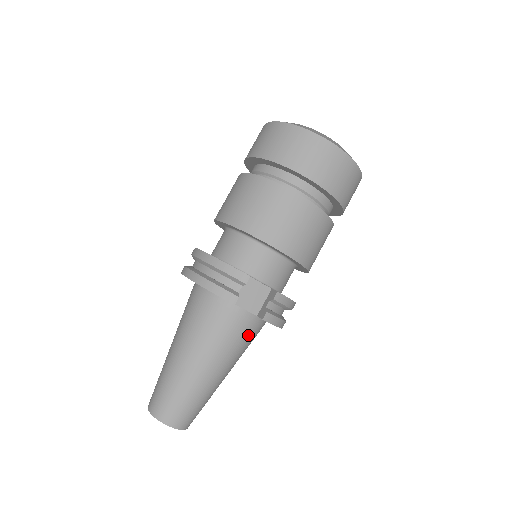
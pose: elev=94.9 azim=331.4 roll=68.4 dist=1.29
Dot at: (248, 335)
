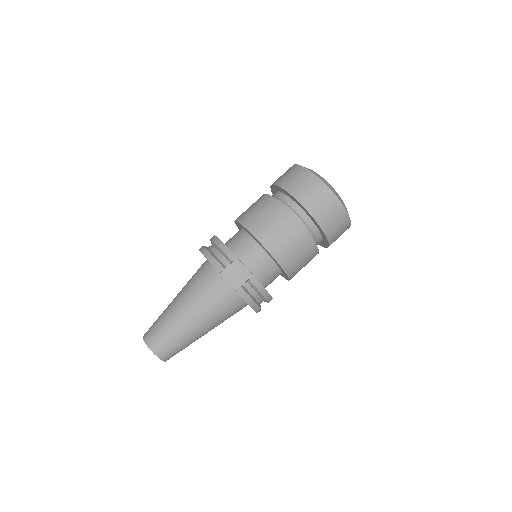
Dot at: (227, 304)
